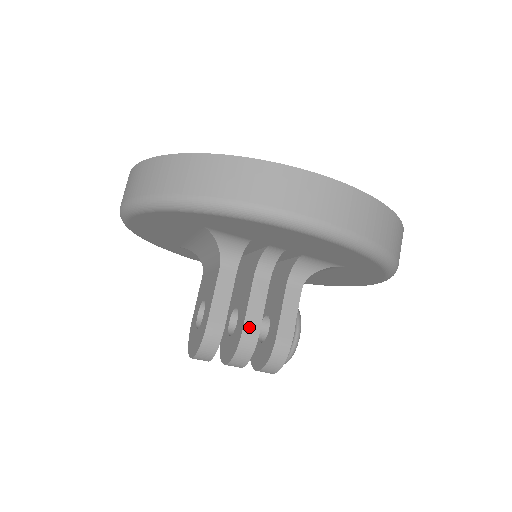
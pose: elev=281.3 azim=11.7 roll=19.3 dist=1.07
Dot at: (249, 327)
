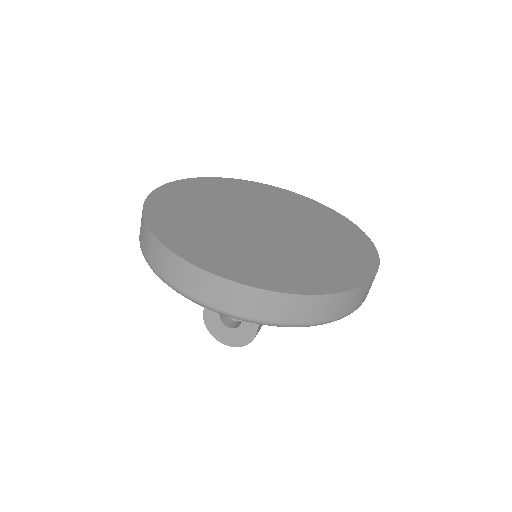
Dot at: occluded
